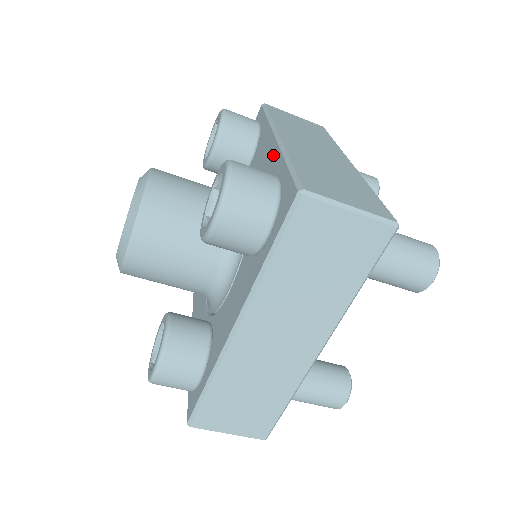
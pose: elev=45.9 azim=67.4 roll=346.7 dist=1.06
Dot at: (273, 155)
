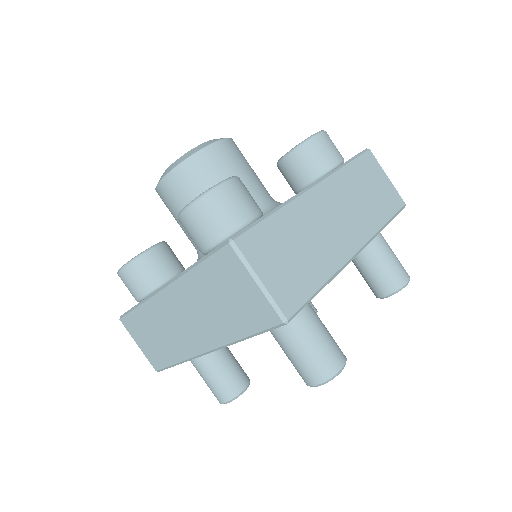
Dot at: occluded
